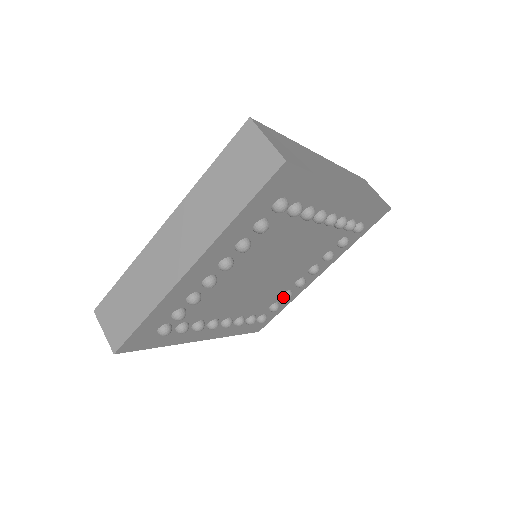
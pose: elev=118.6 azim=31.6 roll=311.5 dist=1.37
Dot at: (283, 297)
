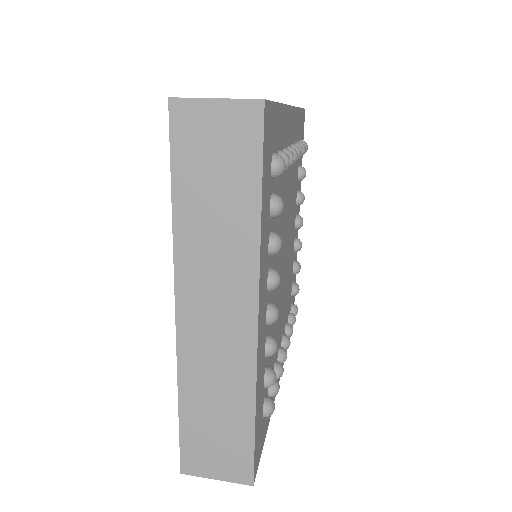
Dot at: (277, 366)
